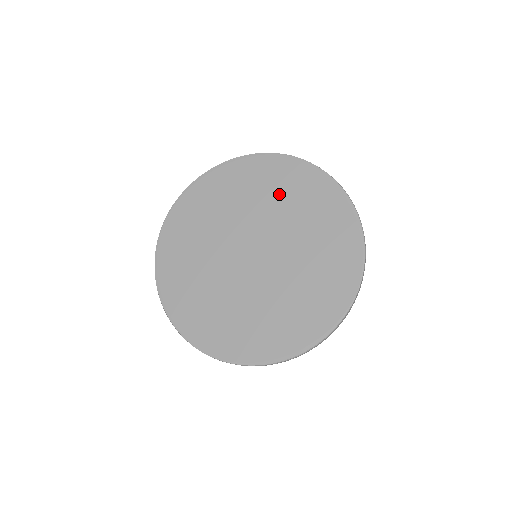
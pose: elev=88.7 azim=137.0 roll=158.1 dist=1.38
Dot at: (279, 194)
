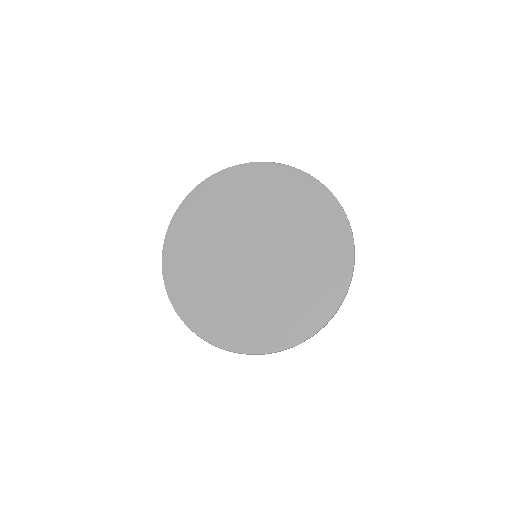
Dot at: (305, 222)
